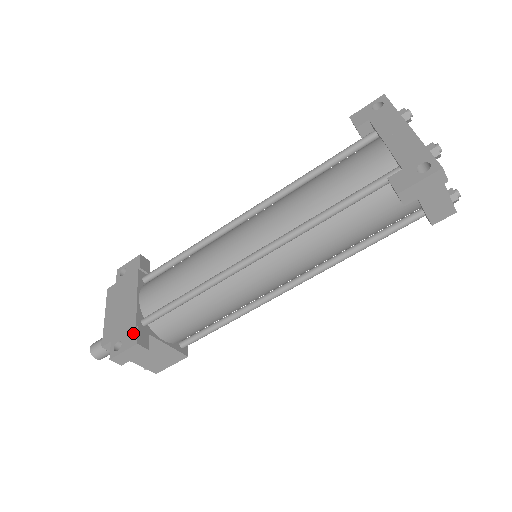
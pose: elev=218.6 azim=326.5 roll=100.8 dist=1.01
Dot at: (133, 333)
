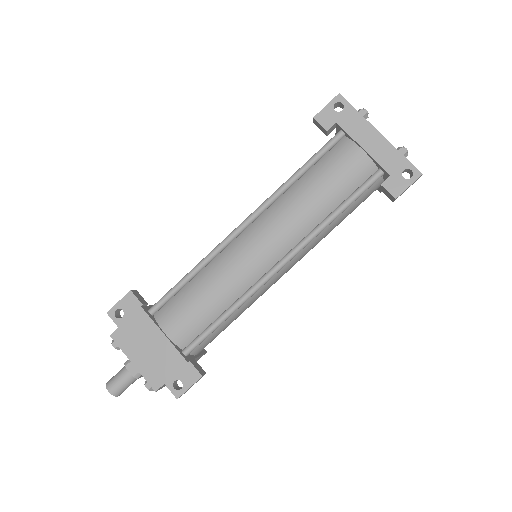
Dot at: (189, 369)
